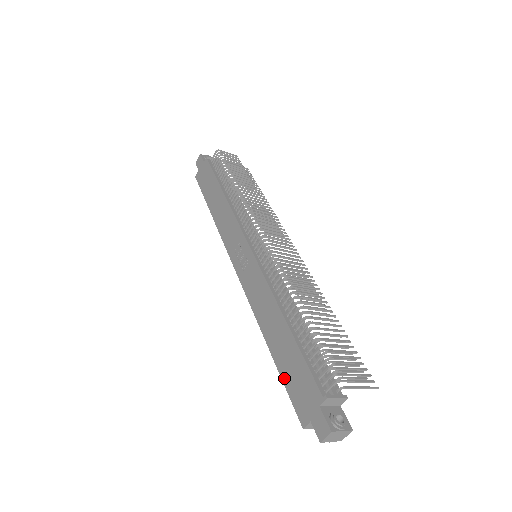
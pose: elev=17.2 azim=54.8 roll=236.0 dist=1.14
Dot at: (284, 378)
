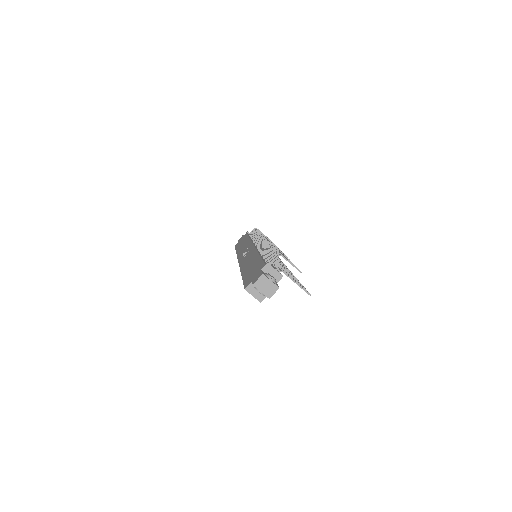
Dot at: (244, 278)
